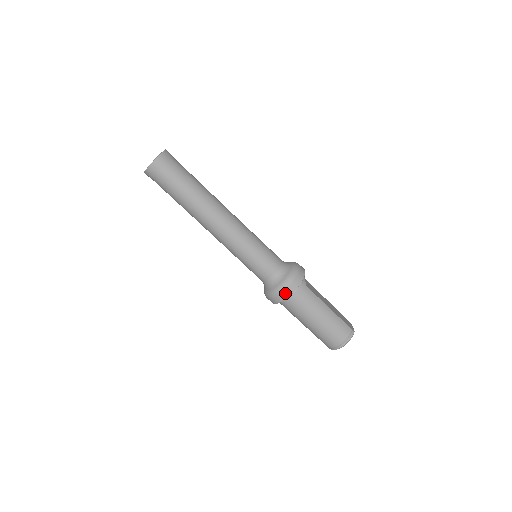
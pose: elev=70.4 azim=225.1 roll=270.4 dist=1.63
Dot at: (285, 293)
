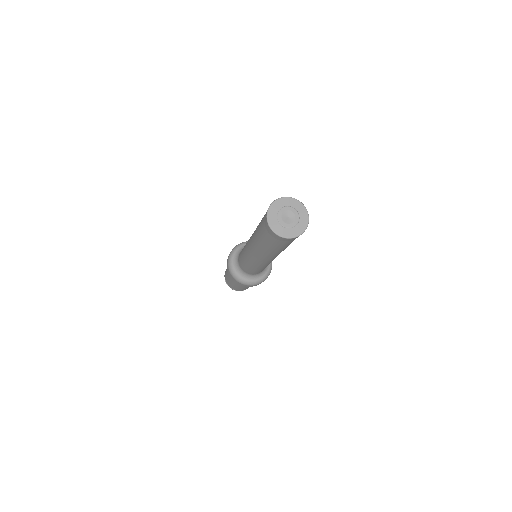
Dot at: (245, 285)
